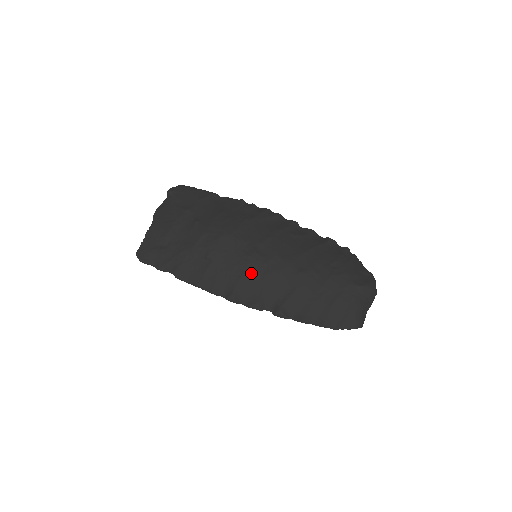
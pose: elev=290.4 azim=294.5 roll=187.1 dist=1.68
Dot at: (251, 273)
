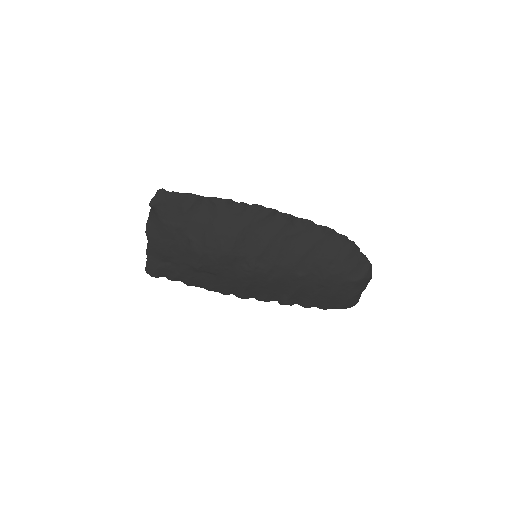
Dot at: (254, 282)
